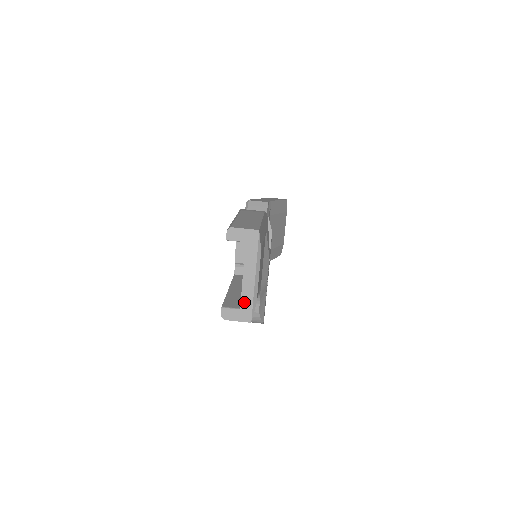
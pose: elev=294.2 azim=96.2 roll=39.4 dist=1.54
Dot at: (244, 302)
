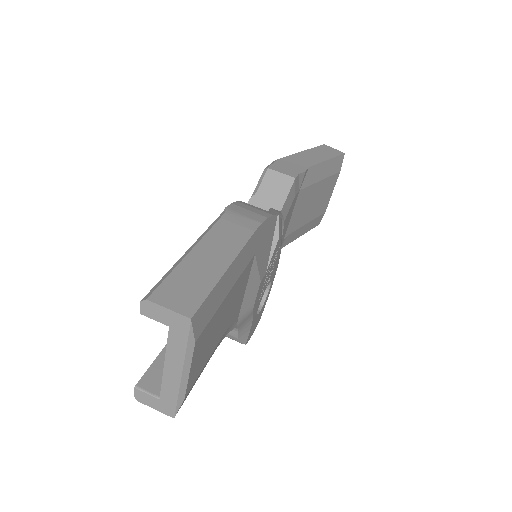
Dot at: (165, 394)
